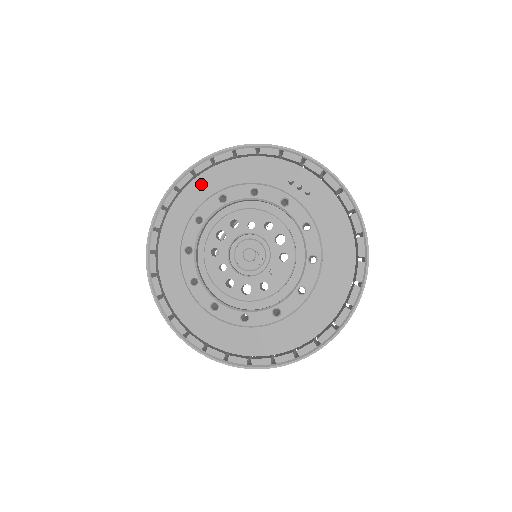
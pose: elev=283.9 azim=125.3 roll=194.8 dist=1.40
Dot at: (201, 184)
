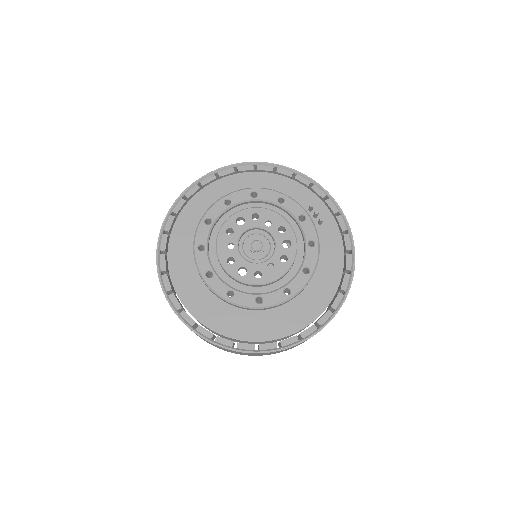
Dot at: (238, 180)
